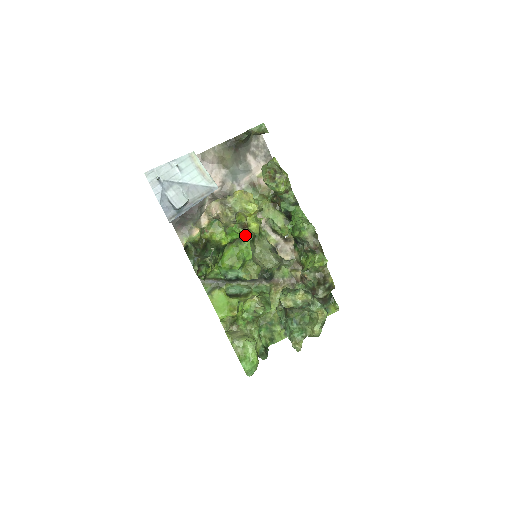
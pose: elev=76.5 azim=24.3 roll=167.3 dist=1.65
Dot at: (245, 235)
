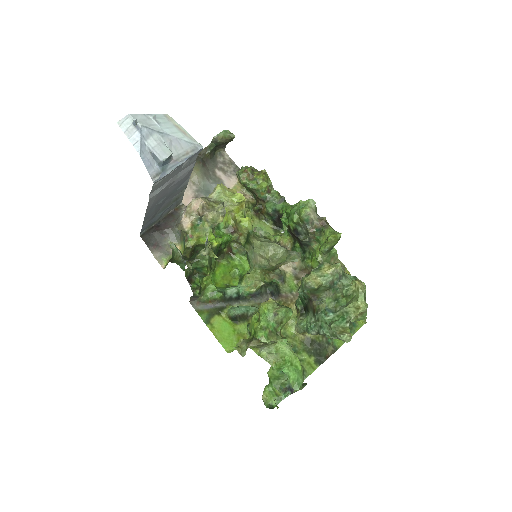
Dot at: (234, 249)
